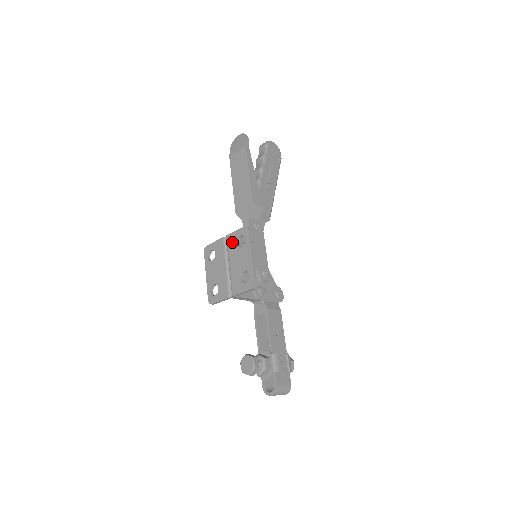
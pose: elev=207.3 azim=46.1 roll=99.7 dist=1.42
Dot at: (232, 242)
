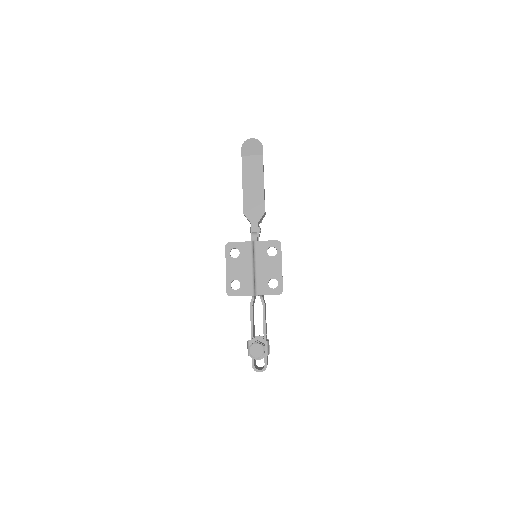
Dot at: (262, 249)
